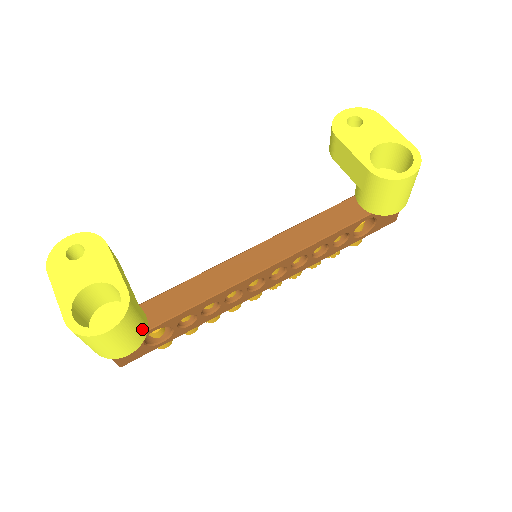
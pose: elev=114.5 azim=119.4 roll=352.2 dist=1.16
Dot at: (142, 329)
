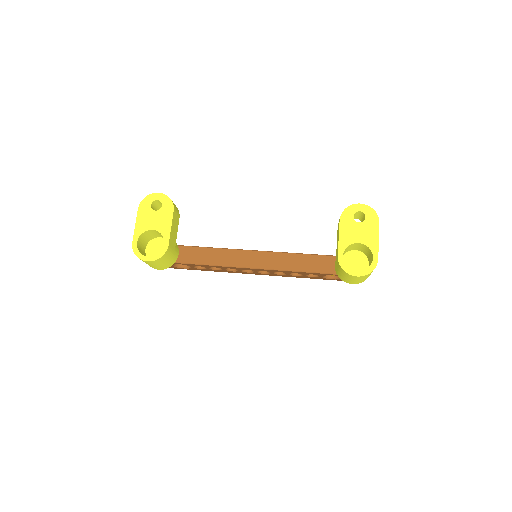
Dot at: (170, 263)
